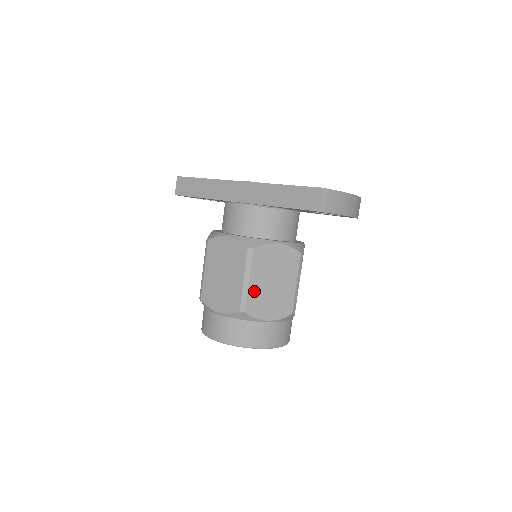
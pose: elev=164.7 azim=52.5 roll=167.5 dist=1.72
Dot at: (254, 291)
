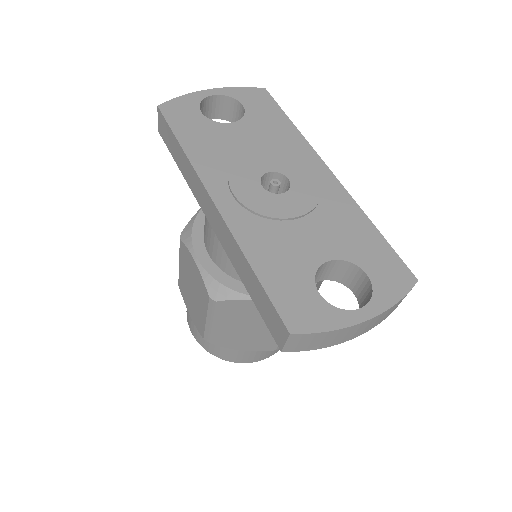
Dot at: (220, 331)
